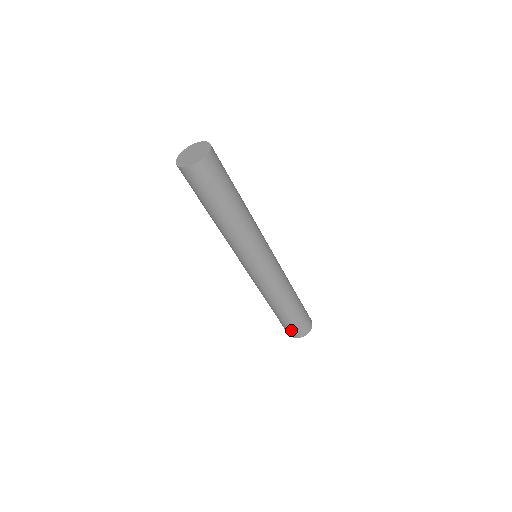
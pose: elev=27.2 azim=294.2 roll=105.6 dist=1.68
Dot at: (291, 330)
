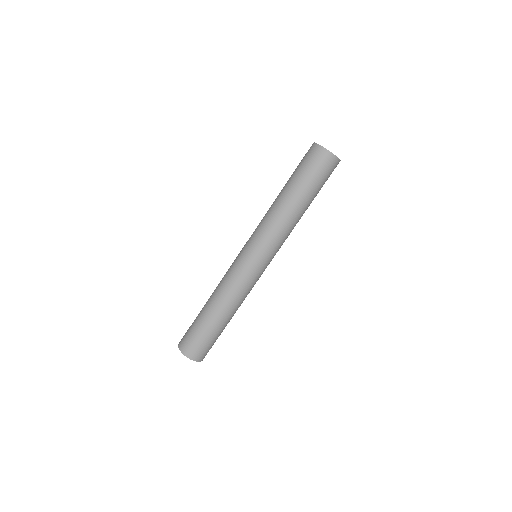
Dot at: (197, 345)
